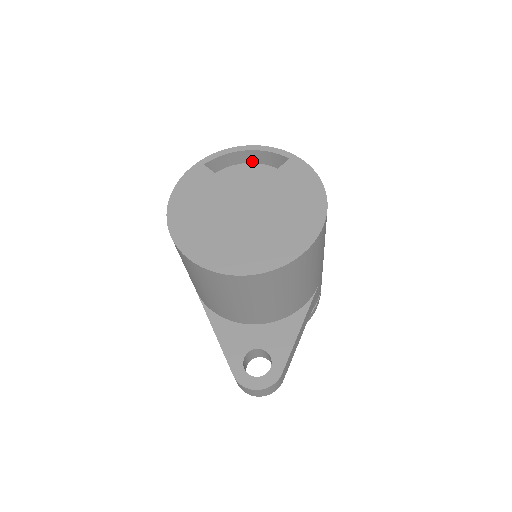
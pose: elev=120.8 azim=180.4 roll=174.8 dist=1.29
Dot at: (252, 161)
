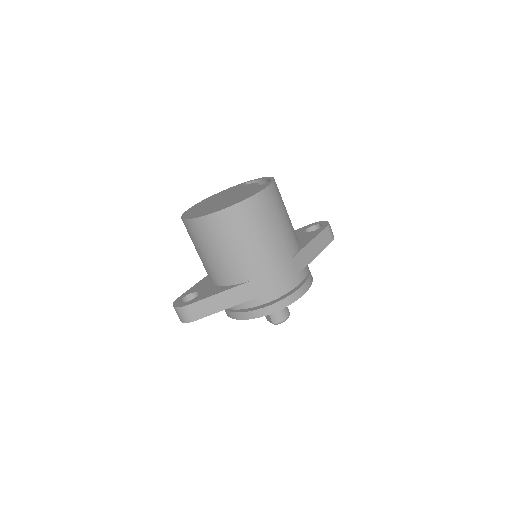
Dot at: occluded
